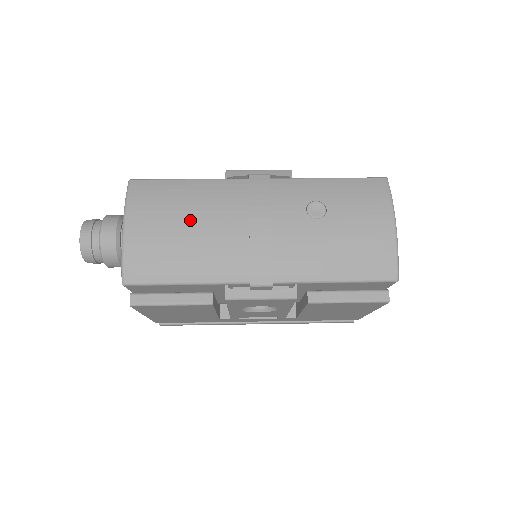
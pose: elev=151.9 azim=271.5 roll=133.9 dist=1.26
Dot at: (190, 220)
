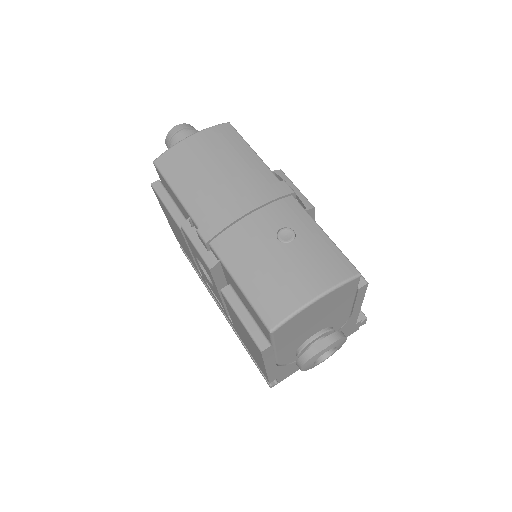
Dot at: (220, 165)
